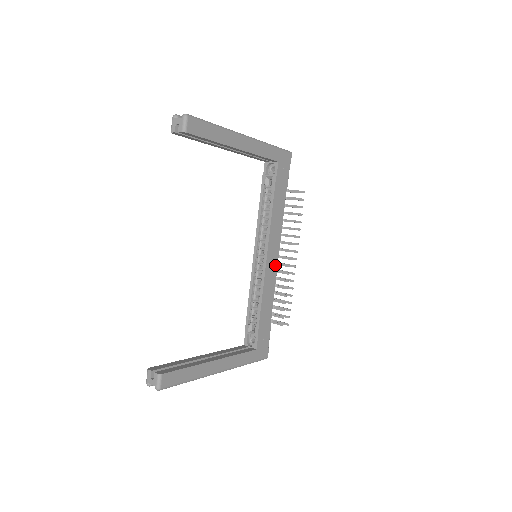
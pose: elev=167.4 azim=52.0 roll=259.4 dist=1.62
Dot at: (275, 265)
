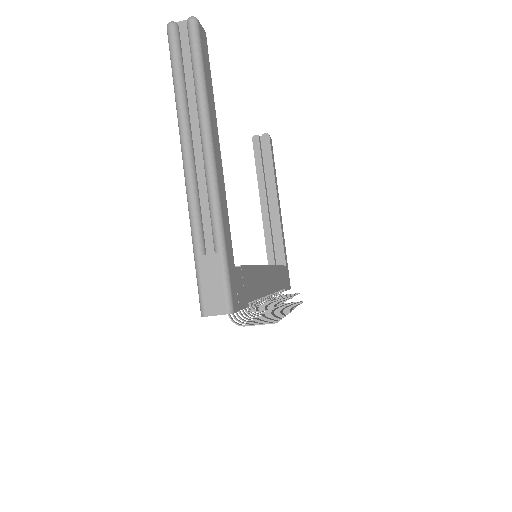
Dot at: (268, 289)
